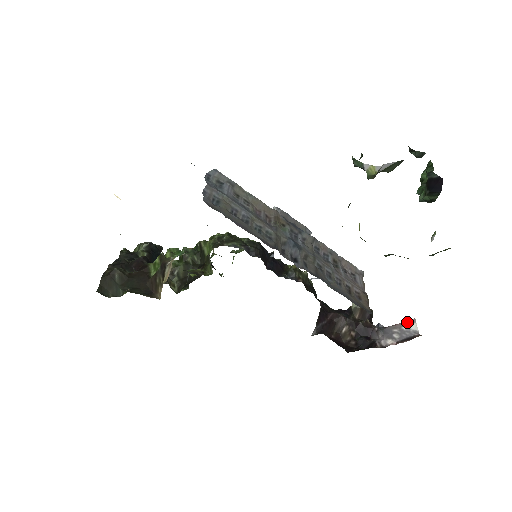
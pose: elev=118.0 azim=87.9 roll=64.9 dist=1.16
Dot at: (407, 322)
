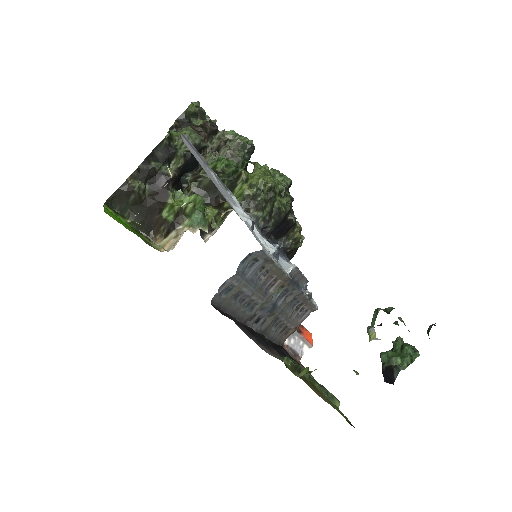
Dot at: (307, 343)
